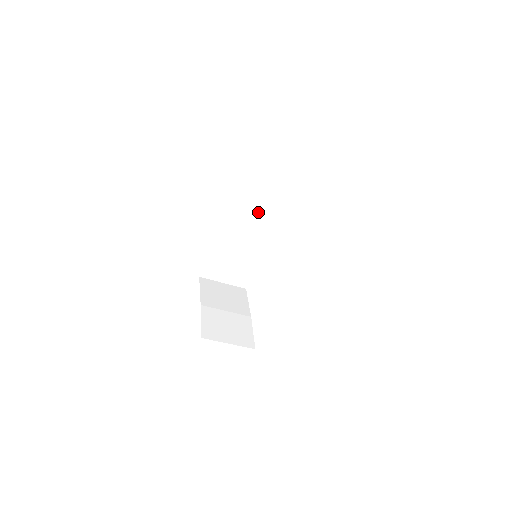
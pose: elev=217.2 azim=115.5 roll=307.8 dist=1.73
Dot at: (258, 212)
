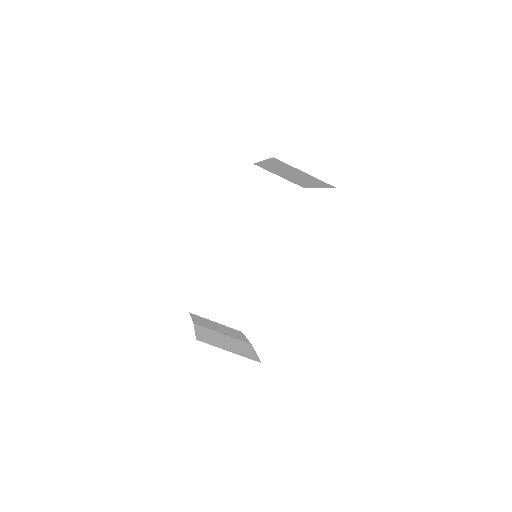
Dot at: (254, 228)
